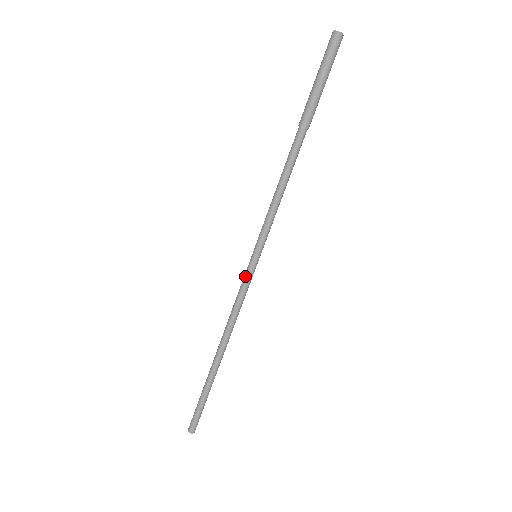
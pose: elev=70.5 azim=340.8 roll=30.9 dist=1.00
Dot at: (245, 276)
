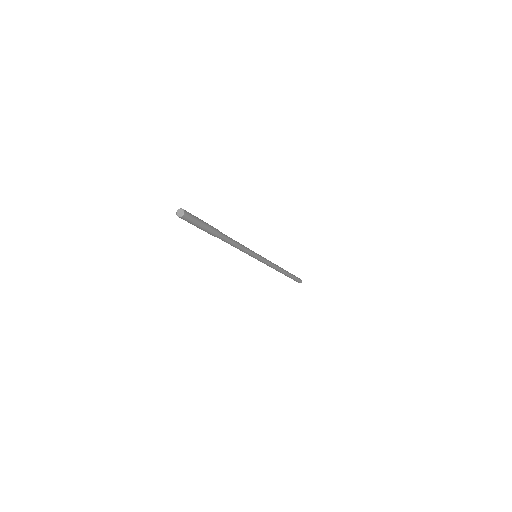
Dot at: occluded
